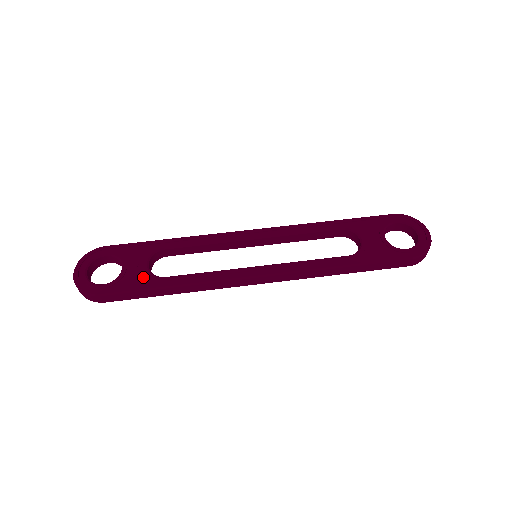
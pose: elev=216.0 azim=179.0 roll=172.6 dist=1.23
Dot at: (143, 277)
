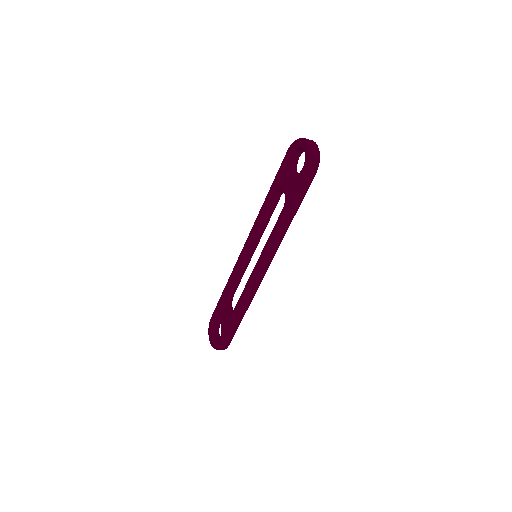
Dot at: (228, 319)
